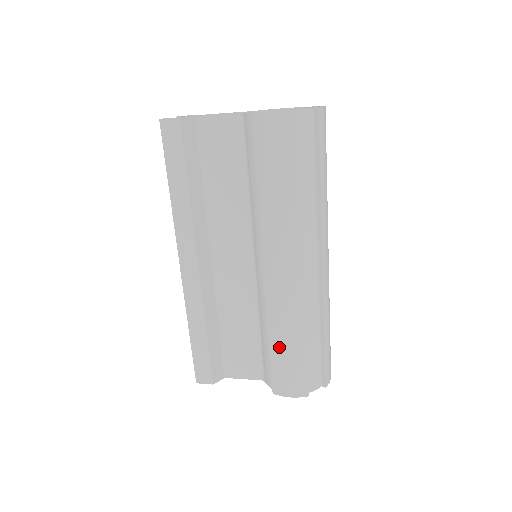
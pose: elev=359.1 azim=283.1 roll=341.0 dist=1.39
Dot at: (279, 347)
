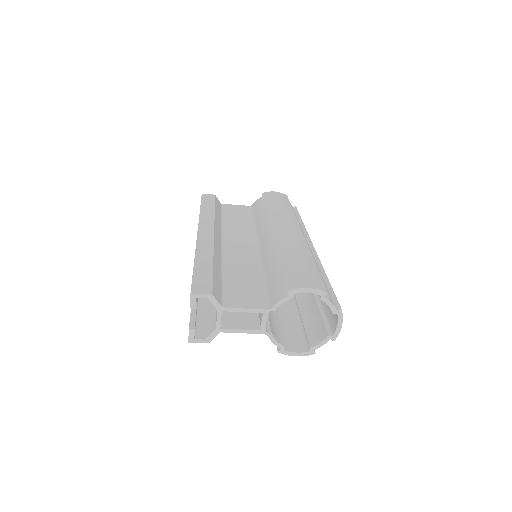
Dot at: (290, 259)
